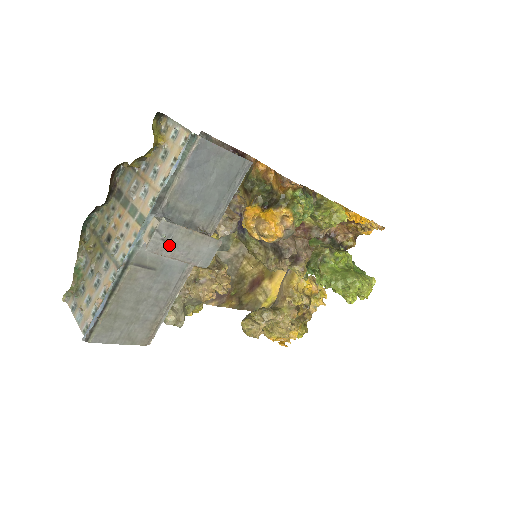
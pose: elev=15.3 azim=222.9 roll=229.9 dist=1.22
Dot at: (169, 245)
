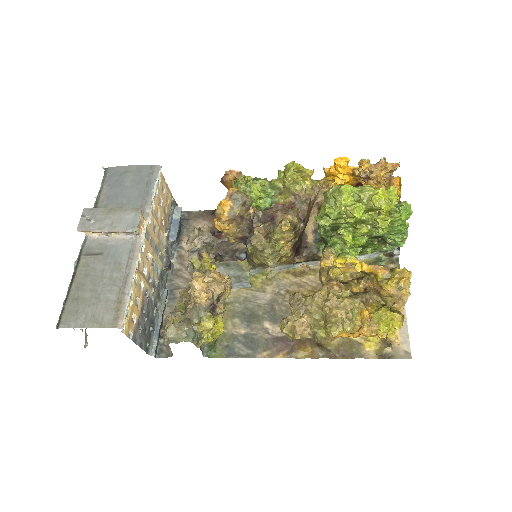
Dot at: (94, 222)
